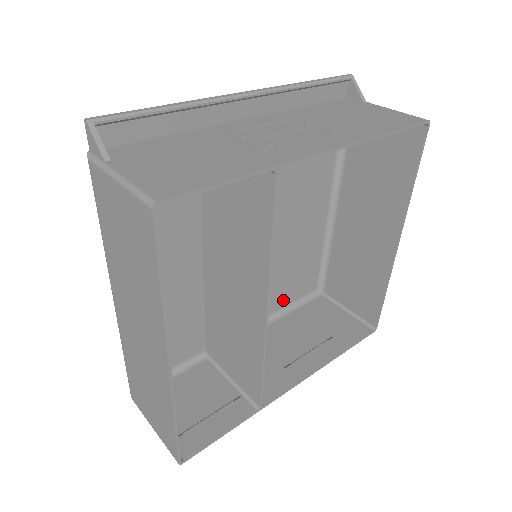
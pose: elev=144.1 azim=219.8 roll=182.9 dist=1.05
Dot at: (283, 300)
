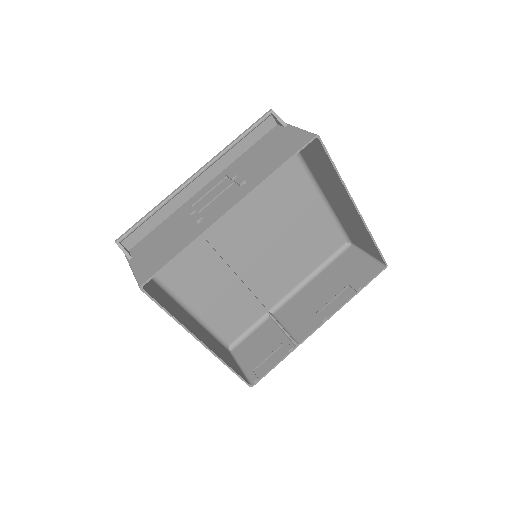
Dot at: (316, 262)
